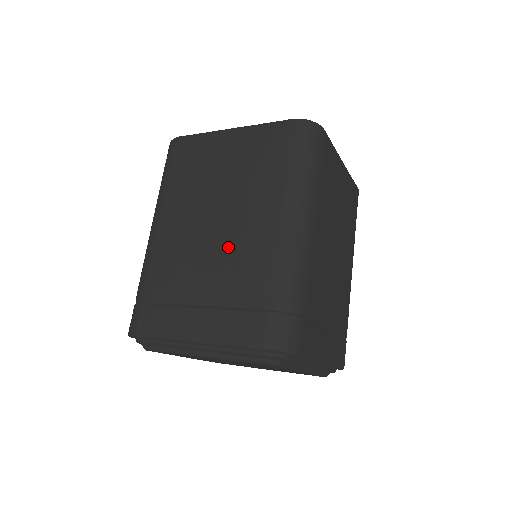
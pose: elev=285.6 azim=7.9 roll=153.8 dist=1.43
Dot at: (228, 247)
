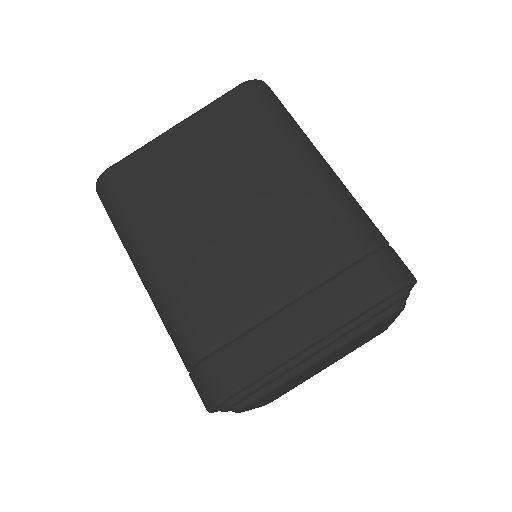
Dot at: (270, 229)
